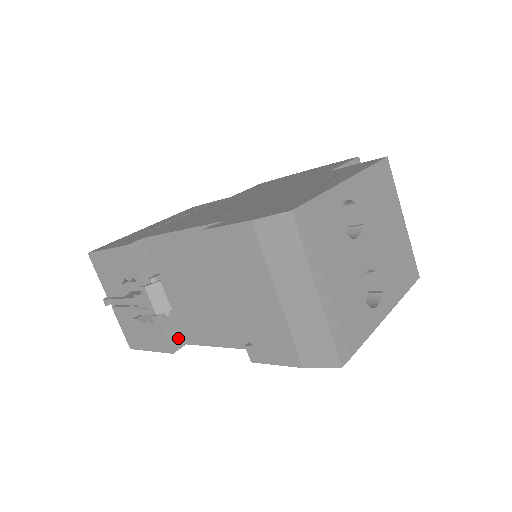
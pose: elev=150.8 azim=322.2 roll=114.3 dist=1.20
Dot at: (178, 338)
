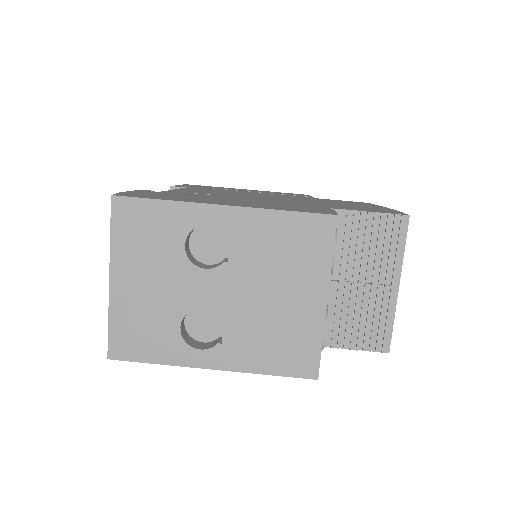
Dot at: occluded
